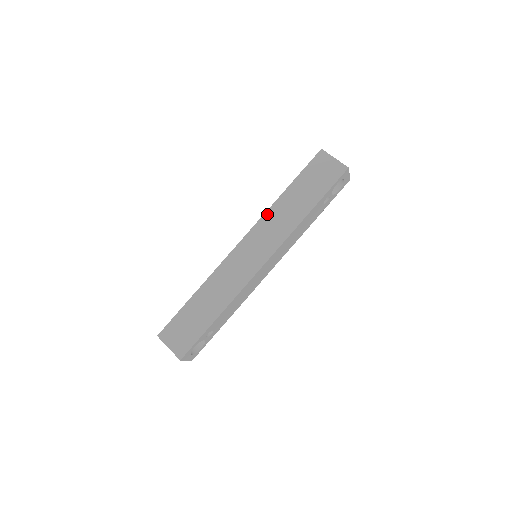
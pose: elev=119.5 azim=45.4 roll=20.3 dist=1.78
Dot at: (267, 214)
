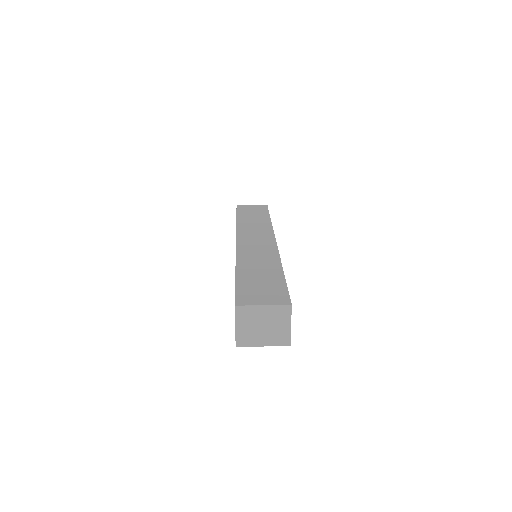
Dot at: (239, 227)
